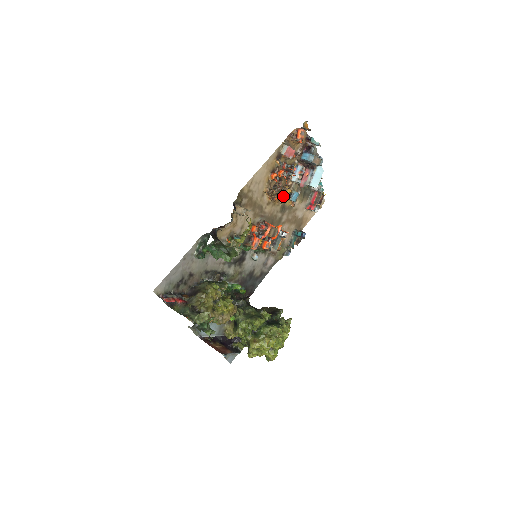
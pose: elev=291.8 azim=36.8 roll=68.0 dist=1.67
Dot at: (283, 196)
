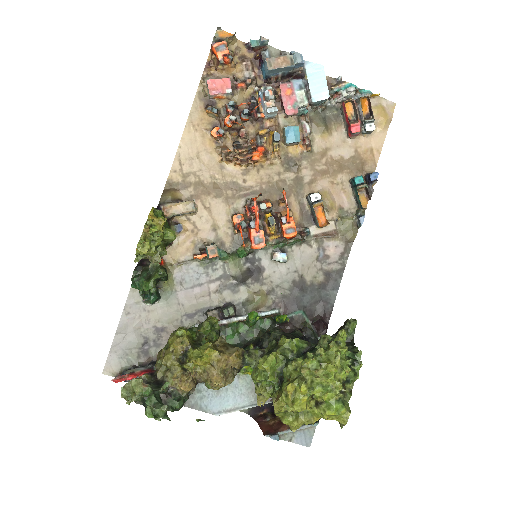
Dot at: (270, 147)
